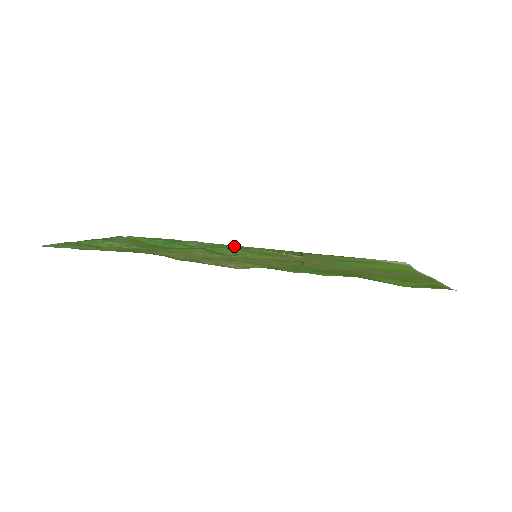
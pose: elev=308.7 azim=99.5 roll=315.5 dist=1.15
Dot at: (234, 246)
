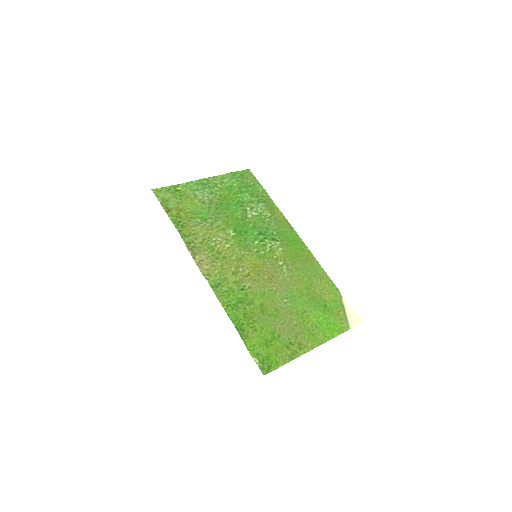
Dot at: (284, 225)
